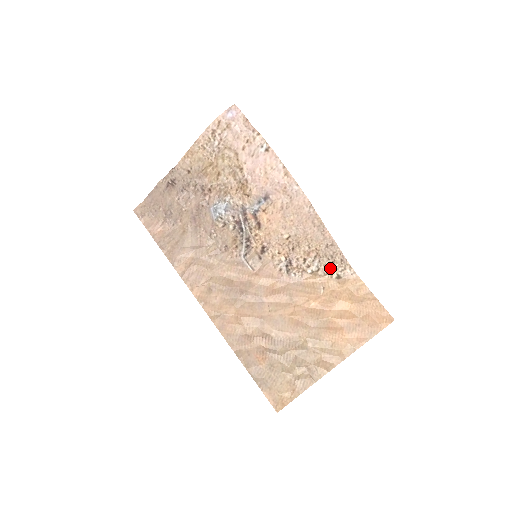
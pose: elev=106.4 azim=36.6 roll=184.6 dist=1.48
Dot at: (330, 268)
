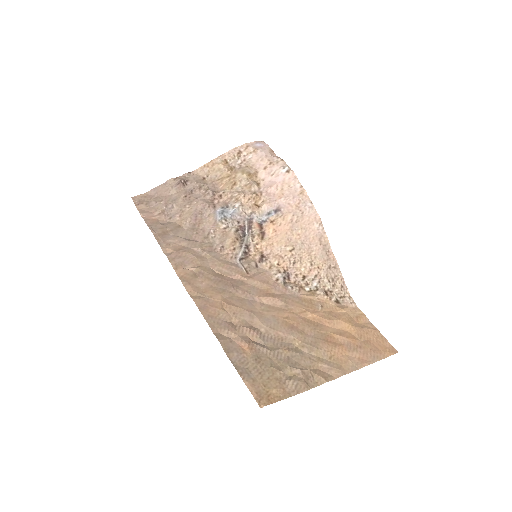
Dot at: (329, 291)
